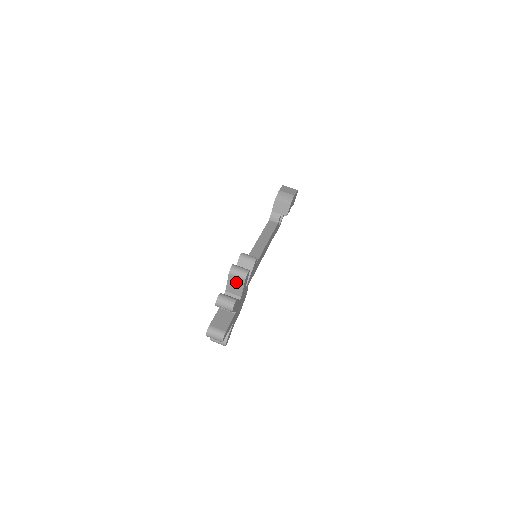
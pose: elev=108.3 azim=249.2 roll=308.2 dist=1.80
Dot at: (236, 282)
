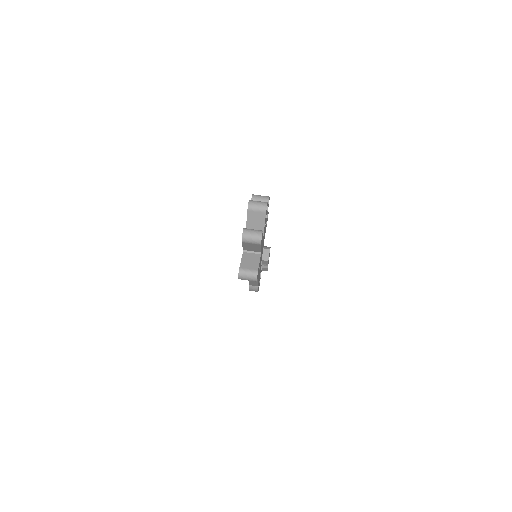
Dot at: occluded
